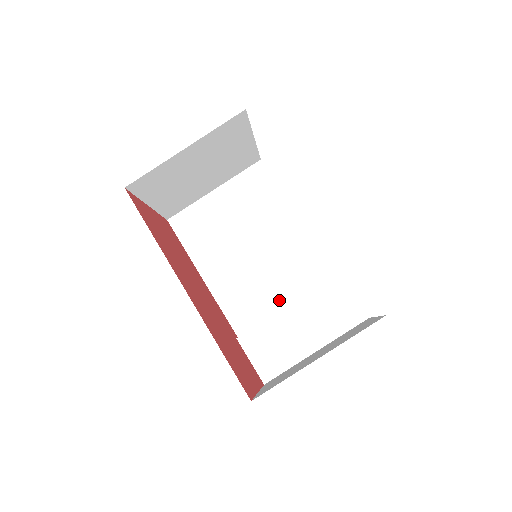
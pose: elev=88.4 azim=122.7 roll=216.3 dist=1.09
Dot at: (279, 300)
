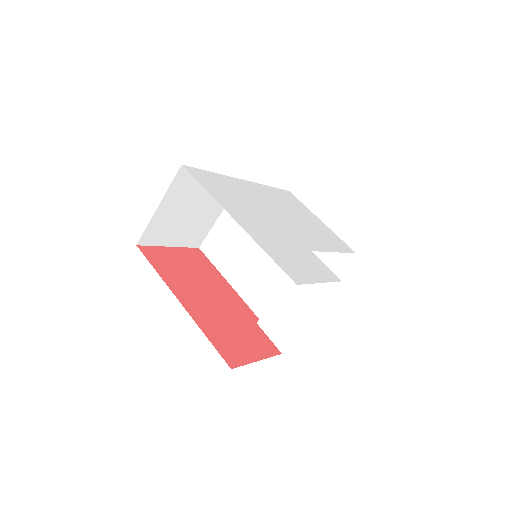
Dot at: (280, 285)
